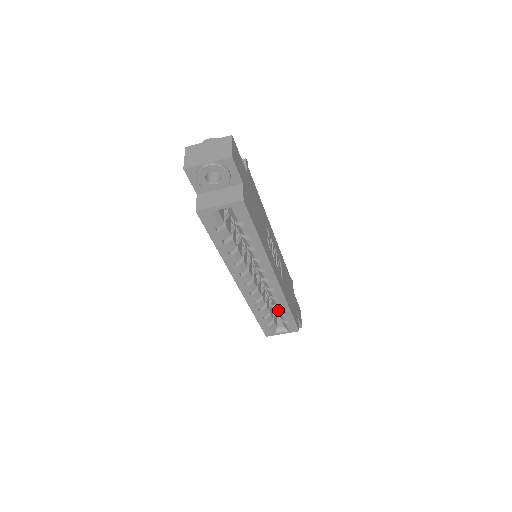
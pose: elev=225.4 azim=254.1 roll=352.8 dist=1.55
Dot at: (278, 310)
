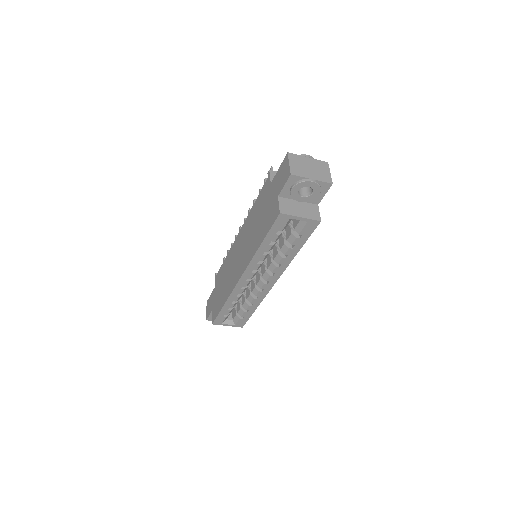
Dot at: (246, 307)
